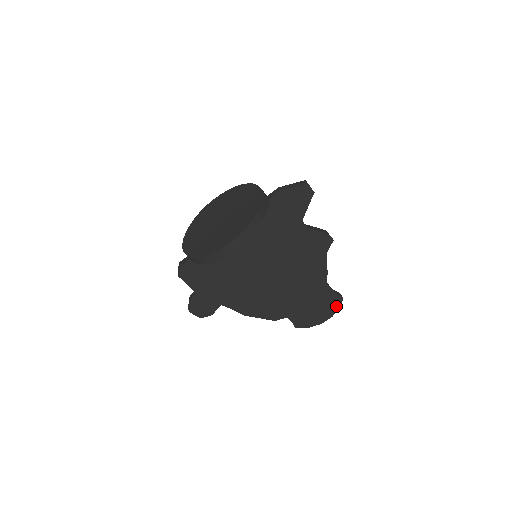
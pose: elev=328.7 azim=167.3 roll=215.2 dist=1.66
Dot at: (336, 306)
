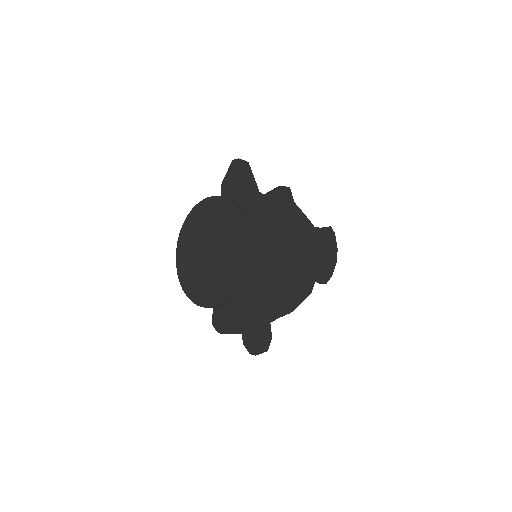
Dot at: (333, 238)
